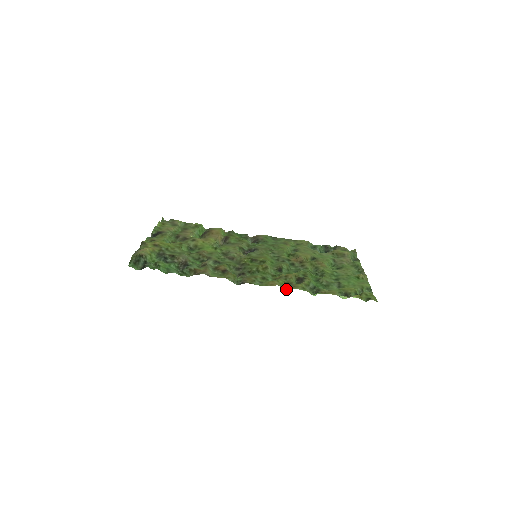
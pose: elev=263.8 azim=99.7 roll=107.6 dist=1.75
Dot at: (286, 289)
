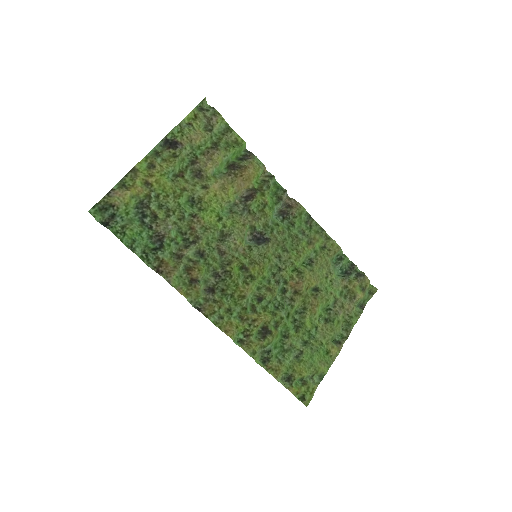
Dot at: (237, 341)
